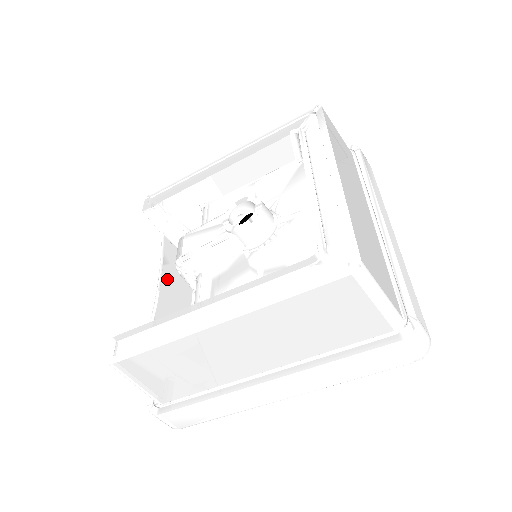
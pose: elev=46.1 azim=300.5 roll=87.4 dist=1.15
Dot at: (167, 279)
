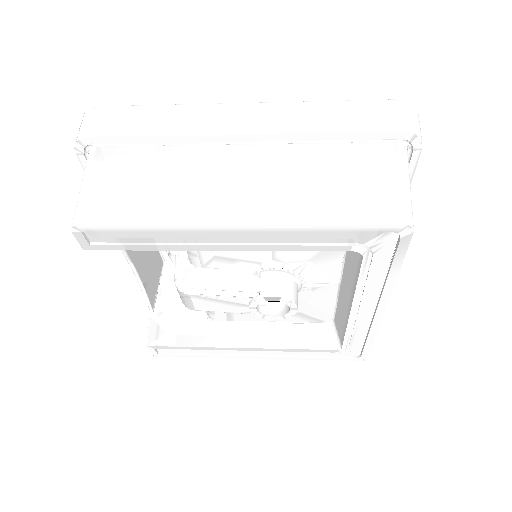
Dot at: occluded
